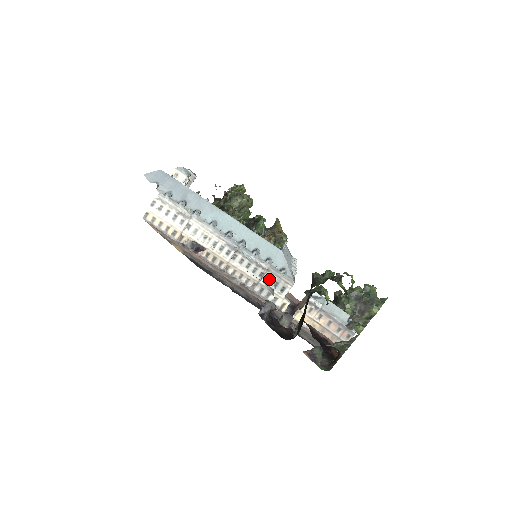
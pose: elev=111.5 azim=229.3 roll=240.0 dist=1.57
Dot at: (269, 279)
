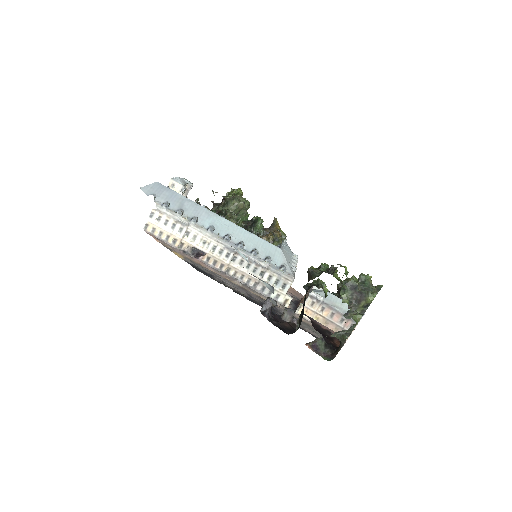
Dot at: (270, 277)
